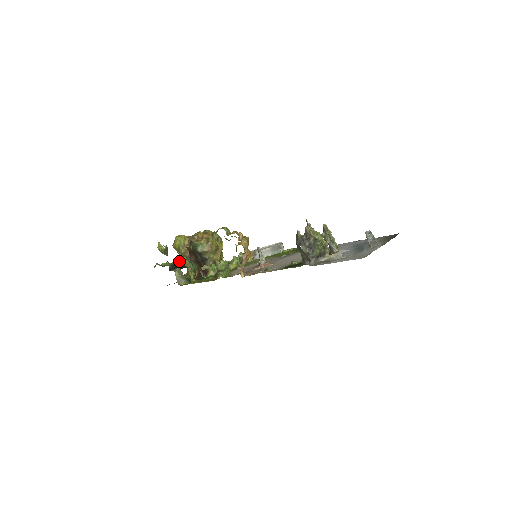
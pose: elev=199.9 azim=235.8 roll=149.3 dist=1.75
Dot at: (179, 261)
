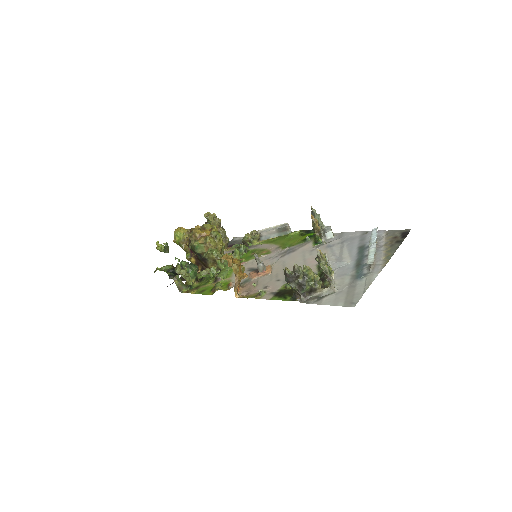
Dot at: (176, 272)
